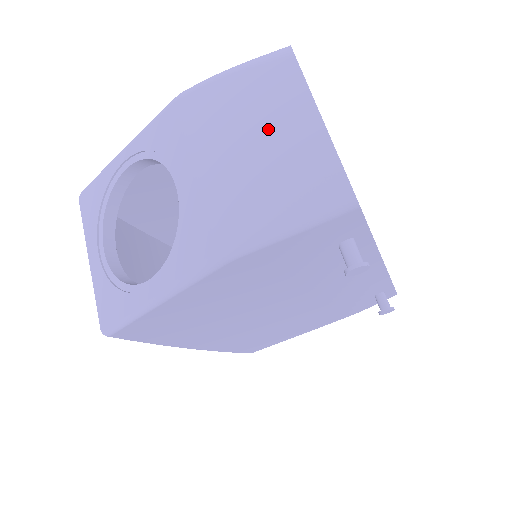
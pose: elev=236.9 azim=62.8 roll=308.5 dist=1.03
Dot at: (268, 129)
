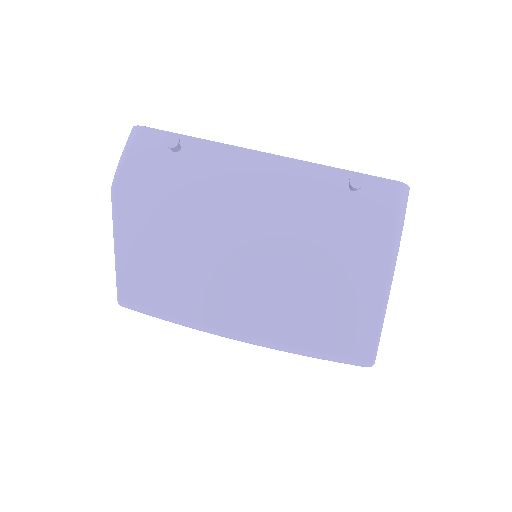
Dot at: occluded
